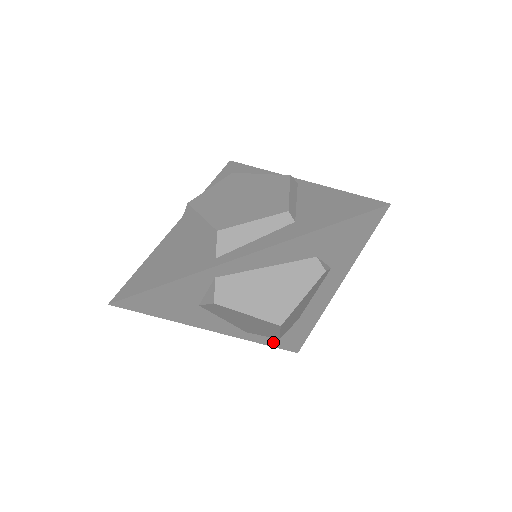
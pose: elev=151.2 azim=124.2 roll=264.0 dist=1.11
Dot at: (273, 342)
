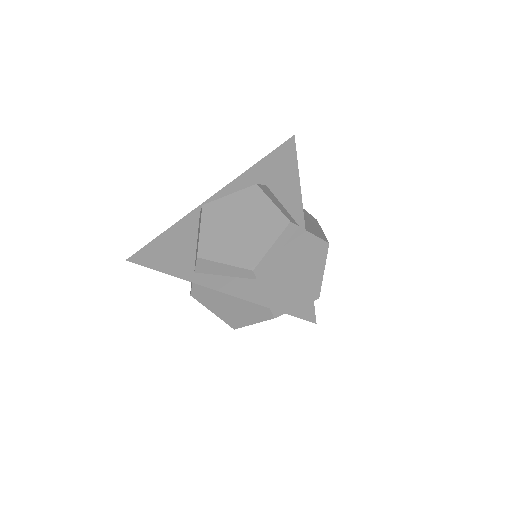
Dot at: occluded
